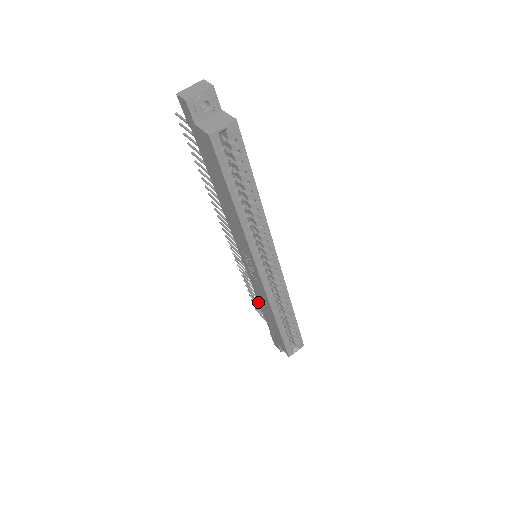
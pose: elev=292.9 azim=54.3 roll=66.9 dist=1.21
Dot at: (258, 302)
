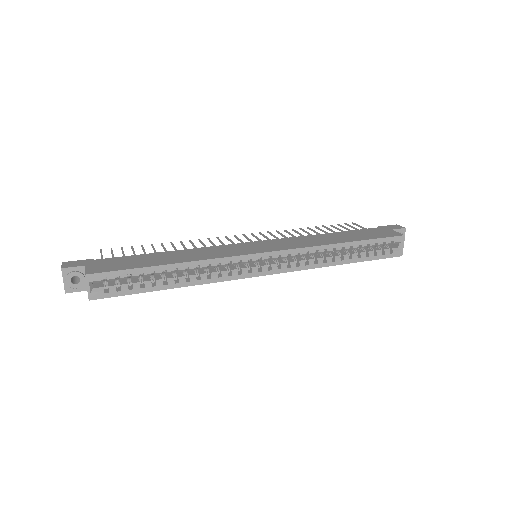
Dot at: occluded
